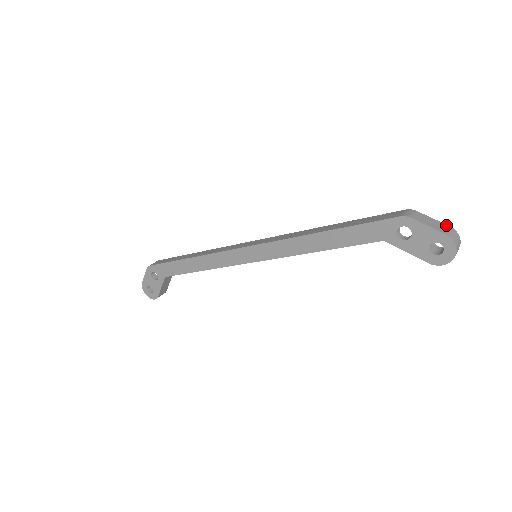
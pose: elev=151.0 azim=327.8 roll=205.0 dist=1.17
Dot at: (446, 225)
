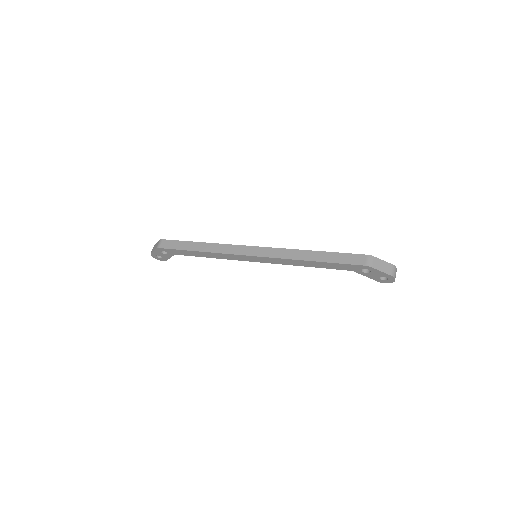
Dot at: (390, 264)
